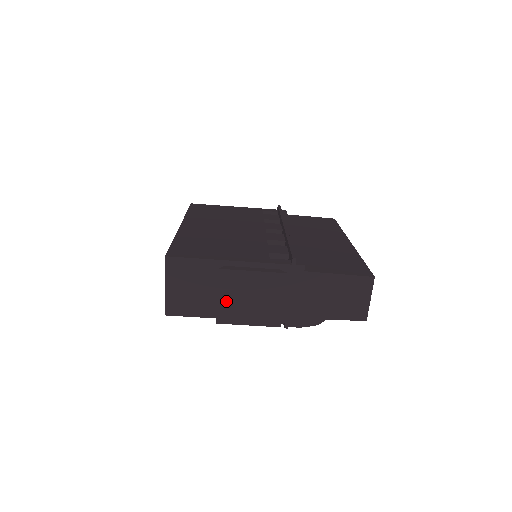
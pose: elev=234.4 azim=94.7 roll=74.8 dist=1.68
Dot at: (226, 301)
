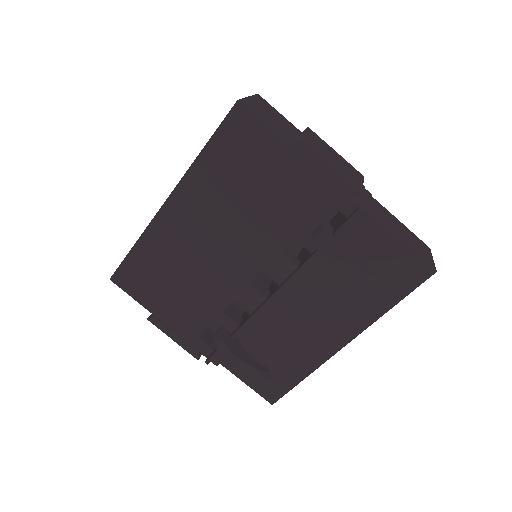
Dot at: (310, 140)
